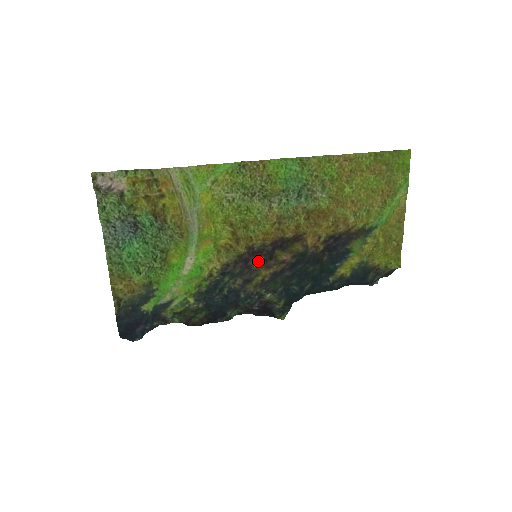
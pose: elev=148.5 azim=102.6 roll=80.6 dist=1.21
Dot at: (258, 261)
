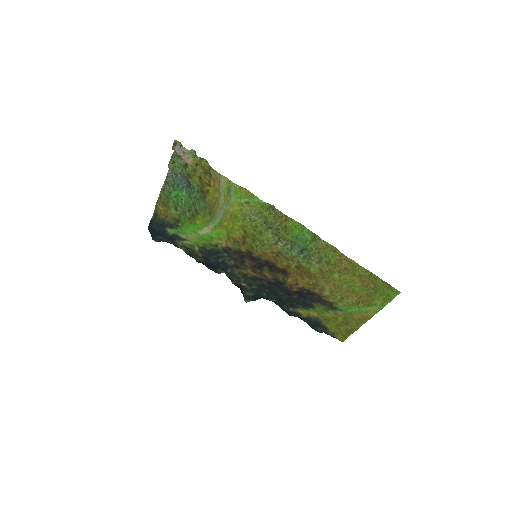
Dot at: (251, 262)
